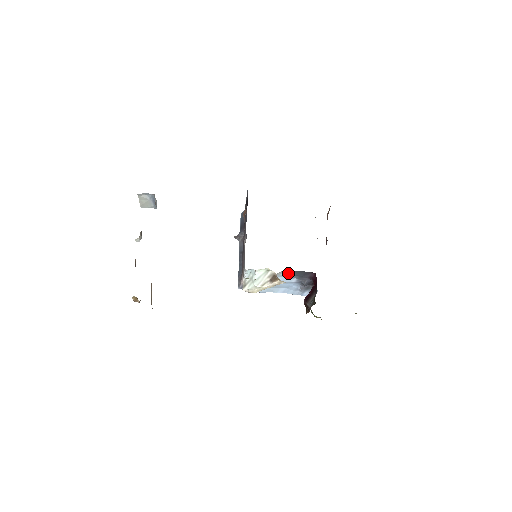
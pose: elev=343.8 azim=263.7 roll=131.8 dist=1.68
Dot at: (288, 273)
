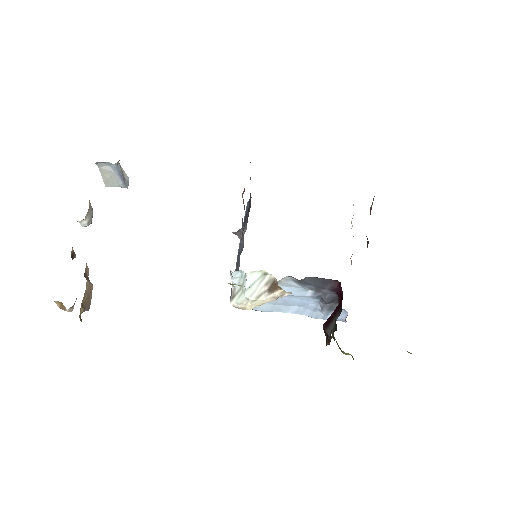
Dot at: (297, 280)
